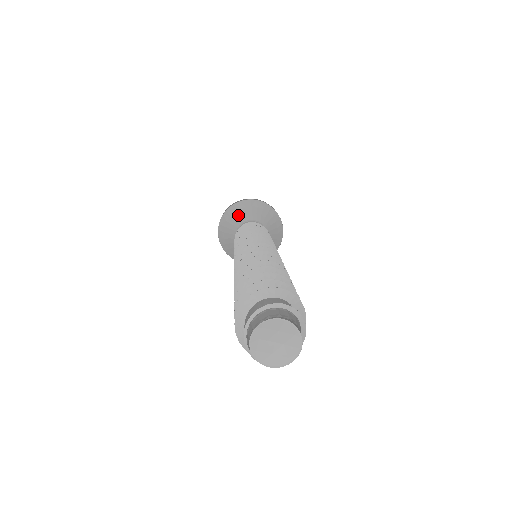
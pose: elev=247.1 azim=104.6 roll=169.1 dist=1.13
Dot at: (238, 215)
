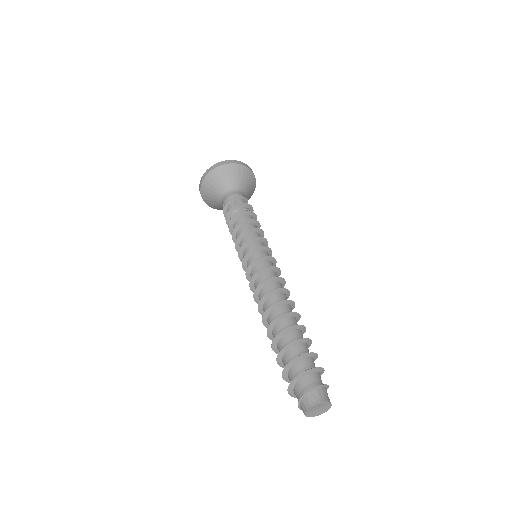
Dot at: (212, 193)
